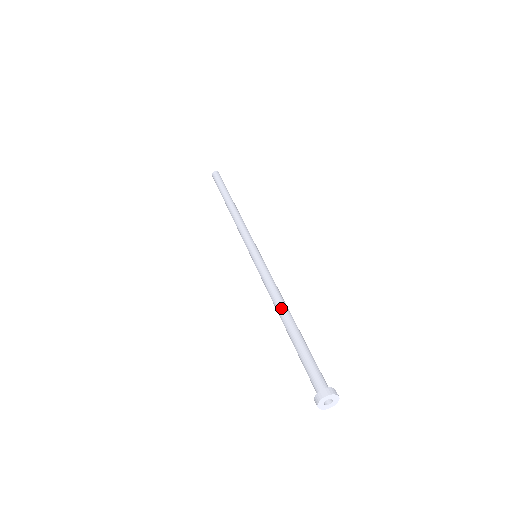
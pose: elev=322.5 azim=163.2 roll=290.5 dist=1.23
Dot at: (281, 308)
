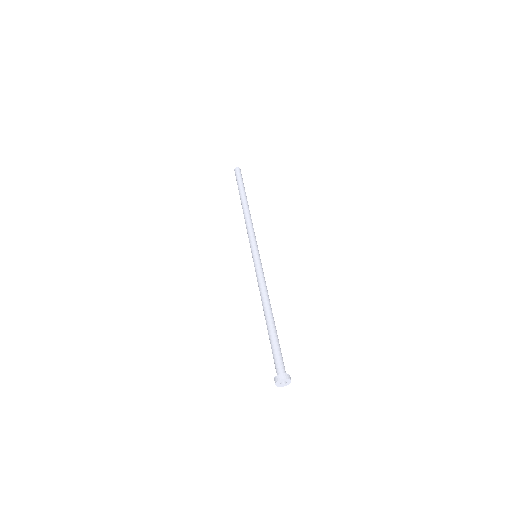
Dot at: (267, 305)
